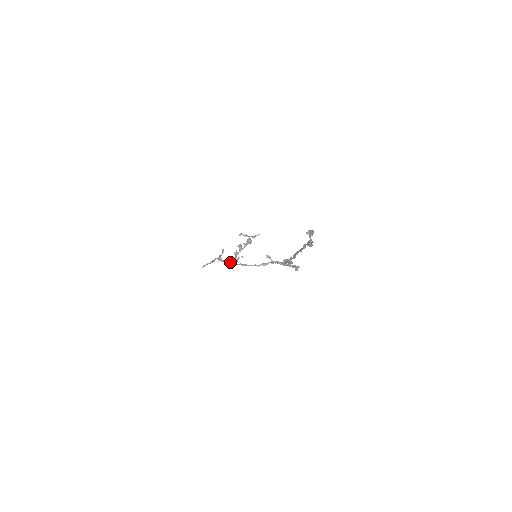
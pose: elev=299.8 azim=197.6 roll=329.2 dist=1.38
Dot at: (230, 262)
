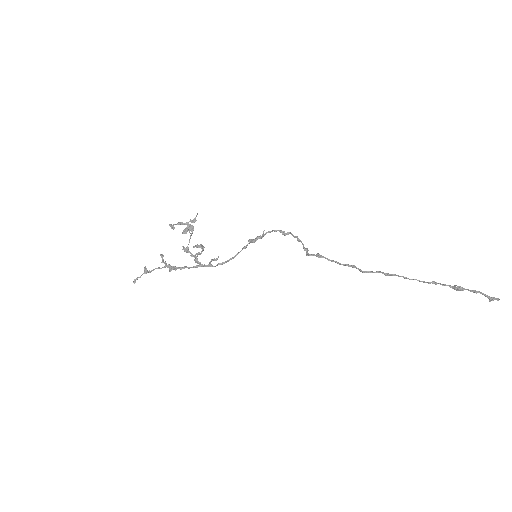
Dot at: (196, 266)
